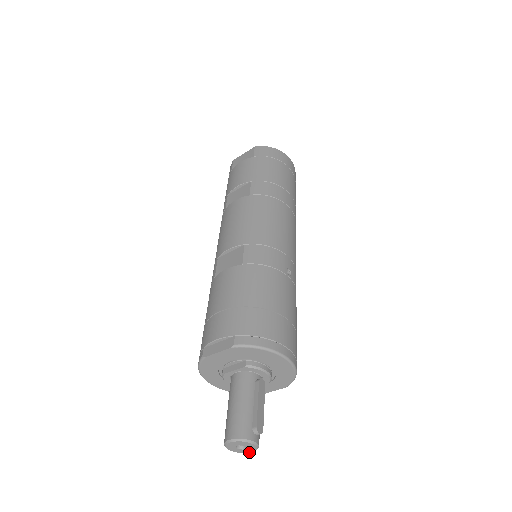
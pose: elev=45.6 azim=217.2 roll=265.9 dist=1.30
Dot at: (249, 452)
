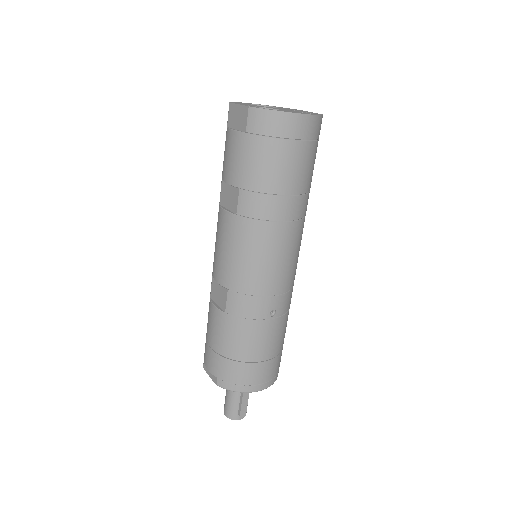
Dot at: occluded
